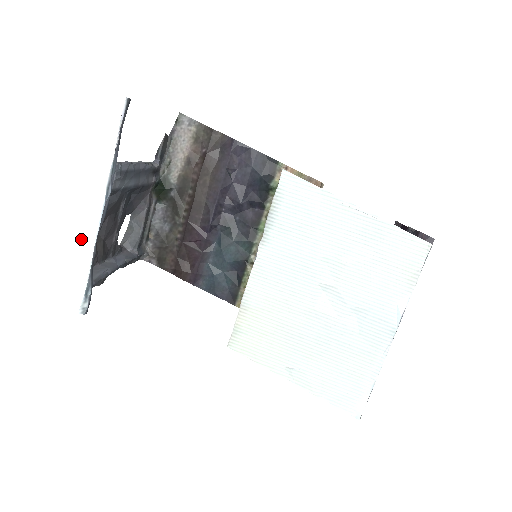
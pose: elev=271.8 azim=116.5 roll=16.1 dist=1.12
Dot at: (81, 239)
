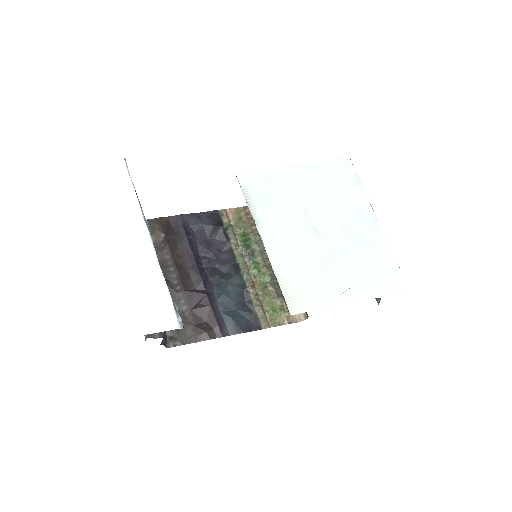
Dot at: (147, 267)
